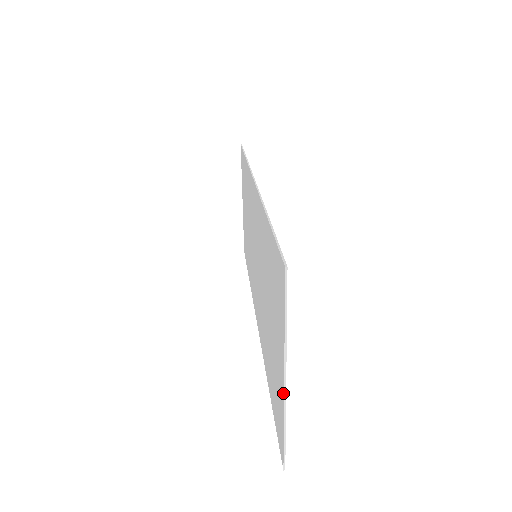
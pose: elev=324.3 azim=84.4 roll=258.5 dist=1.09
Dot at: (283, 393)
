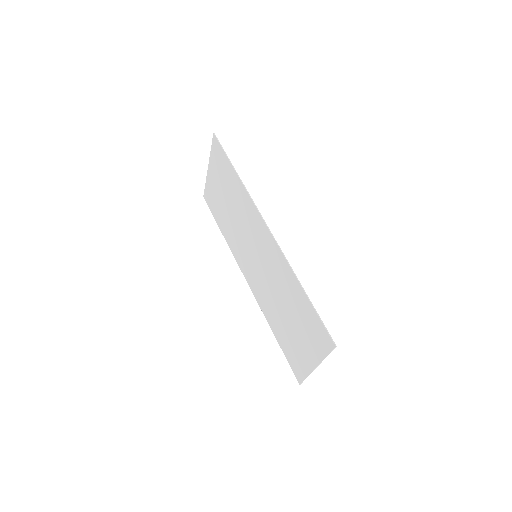
Dot at: (312, 369)
